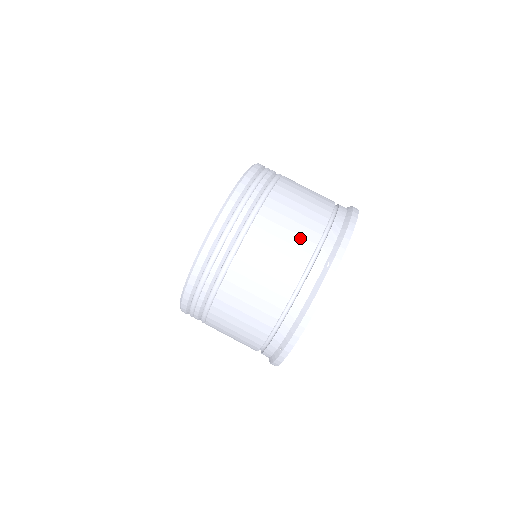
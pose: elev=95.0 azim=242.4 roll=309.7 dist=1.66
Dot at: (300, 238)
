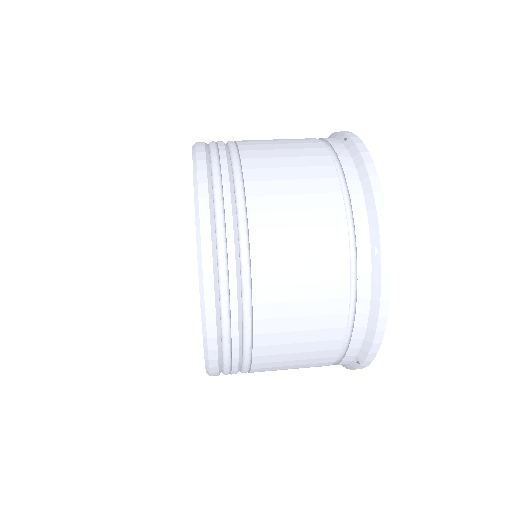
Dot at: (297, 140)
